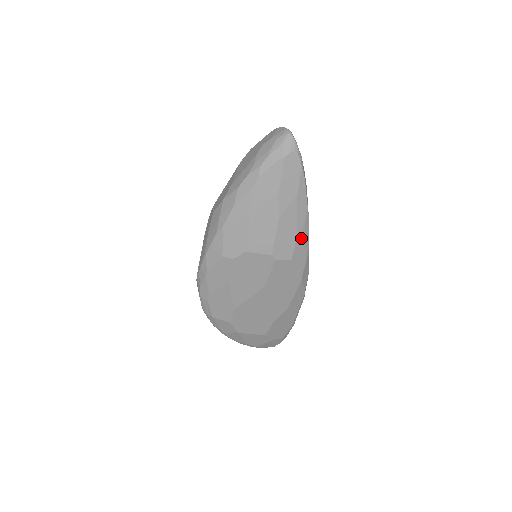
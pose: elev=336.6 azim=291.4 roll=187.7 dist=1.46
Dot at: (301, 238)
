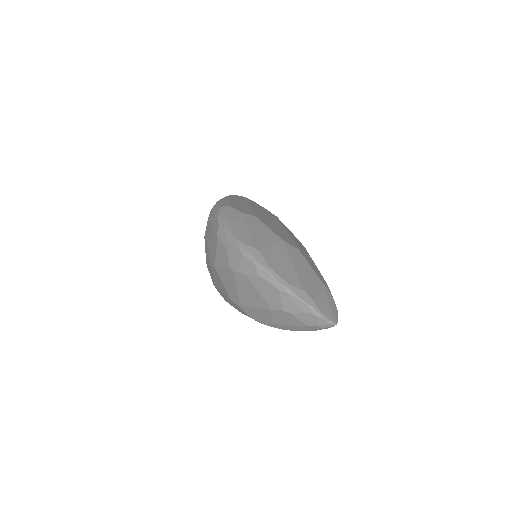
Dot at: occluded
